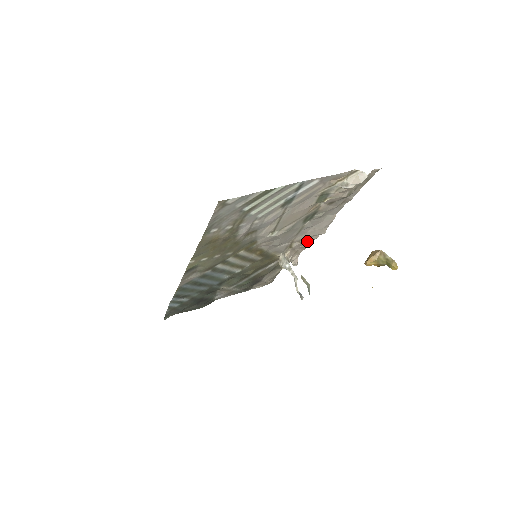
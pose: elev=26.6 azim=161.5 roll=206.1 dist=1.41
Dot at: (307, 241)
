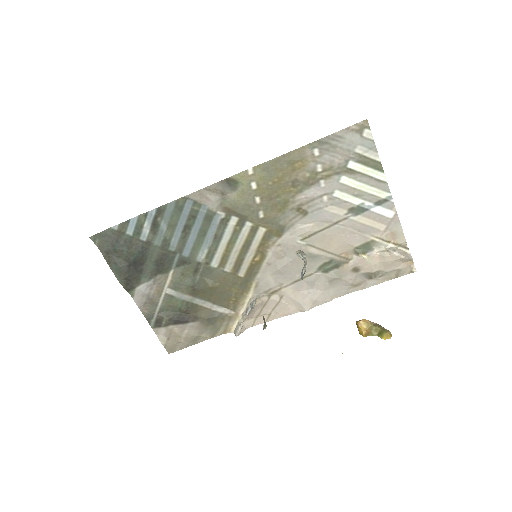
Dot at: (282, 309)
